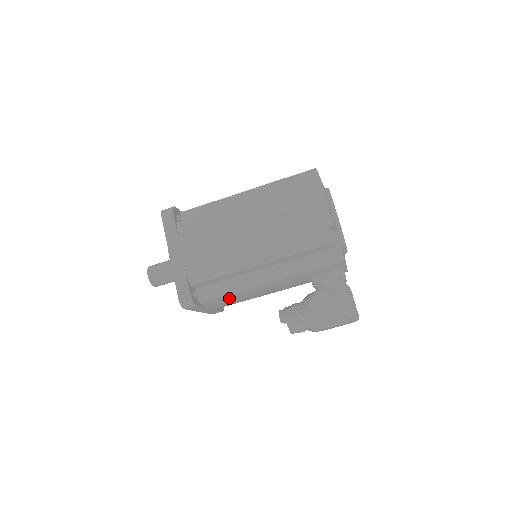
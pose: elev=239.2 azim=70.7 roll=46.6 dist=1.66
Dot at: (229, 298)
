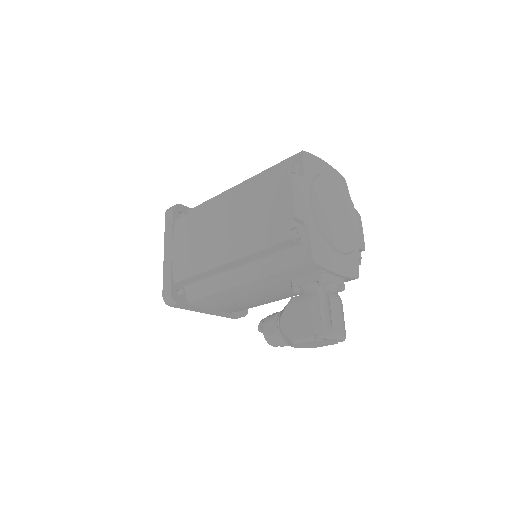
Dot at: (216, 299)
